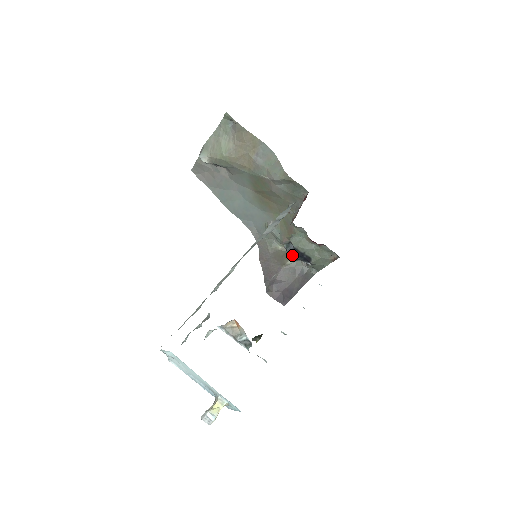
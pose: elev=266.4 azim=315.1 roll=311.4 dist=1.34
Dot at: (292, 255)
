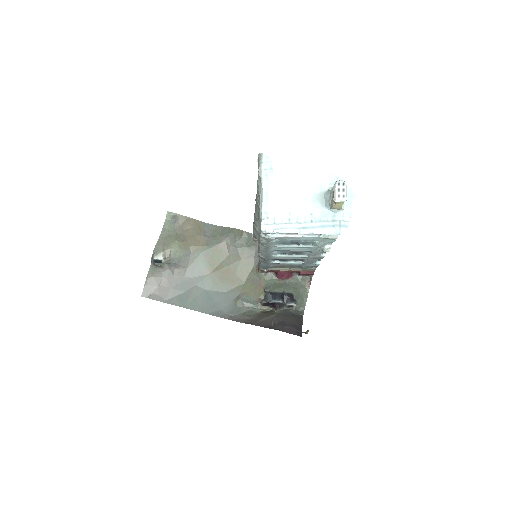
Dot at: (275, 301)
